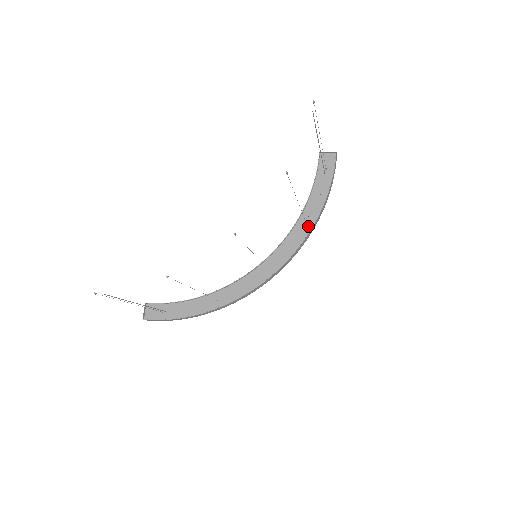
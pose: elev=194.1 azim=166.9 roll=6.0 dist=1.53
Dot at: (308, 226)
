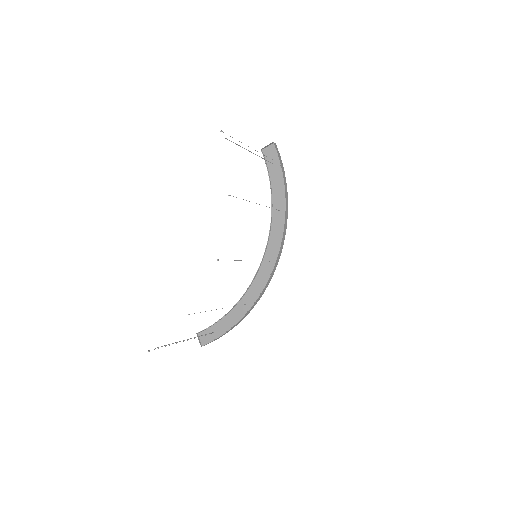
Dot at: (282, 212)
